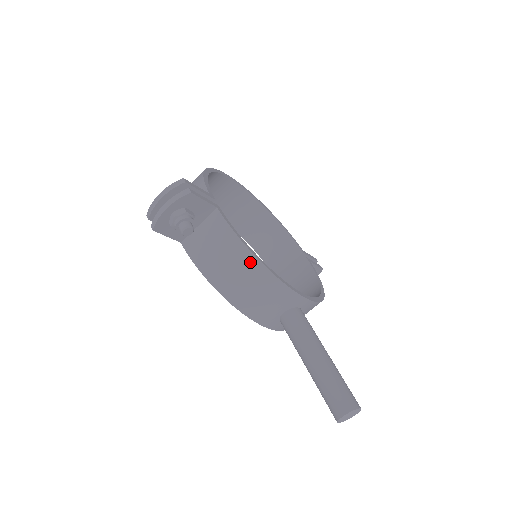
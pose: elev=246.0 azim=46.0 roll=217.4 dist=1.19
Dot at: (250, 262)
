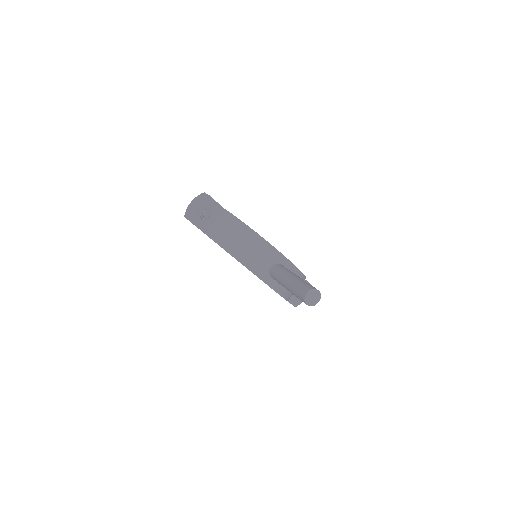
Dot at: (244, 229)
